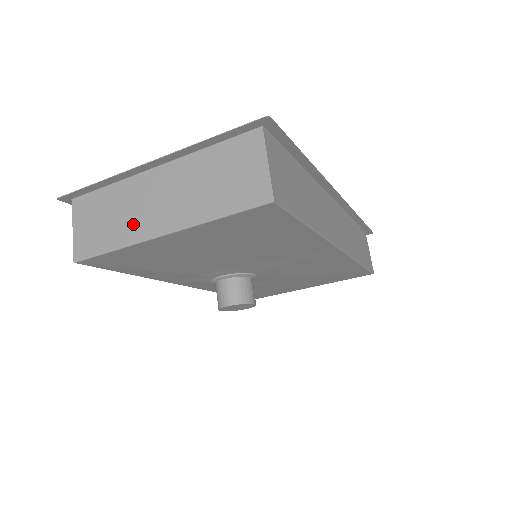
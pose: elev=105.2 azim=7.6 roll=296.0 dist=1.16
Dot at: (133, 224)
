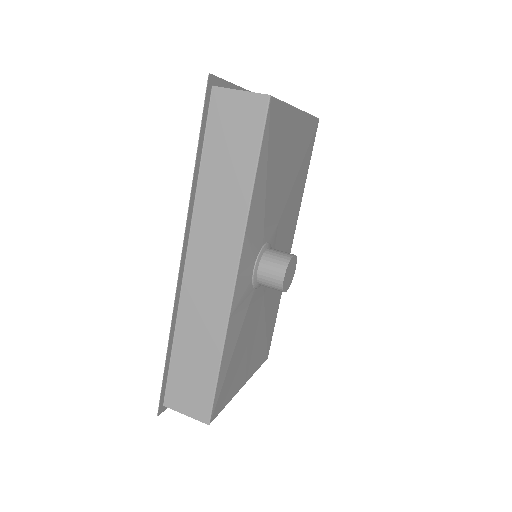
Dot at: occluded
